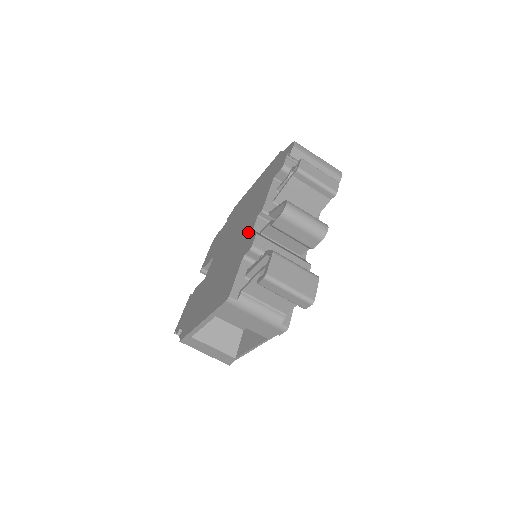
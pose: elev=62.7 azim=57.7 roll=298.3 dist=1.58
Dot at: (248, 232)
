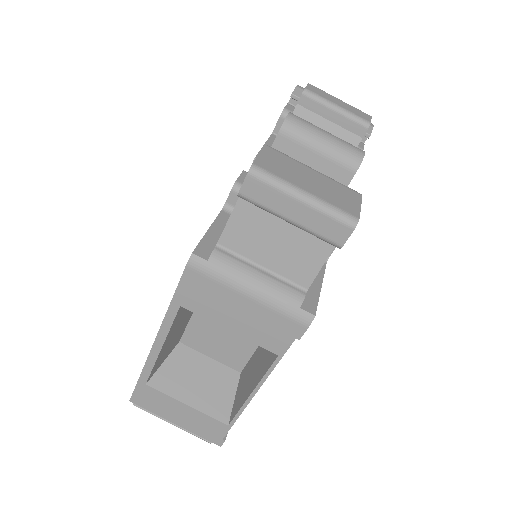
Dot at: occluded
